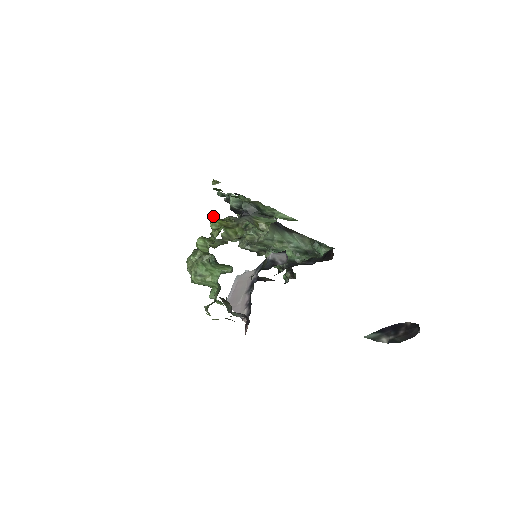
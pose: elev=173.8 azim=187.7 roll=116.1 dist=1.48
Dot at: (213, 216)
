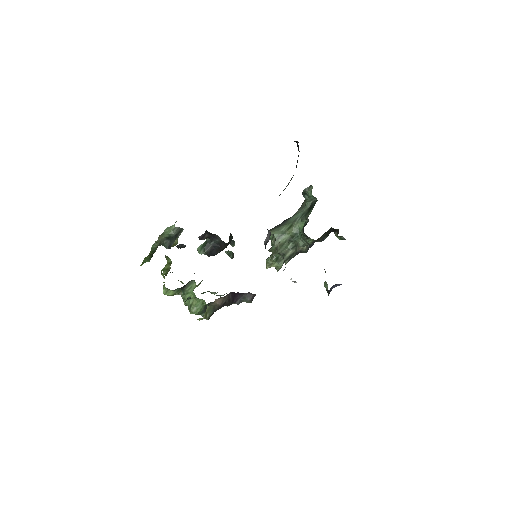
Dot at: occluded
